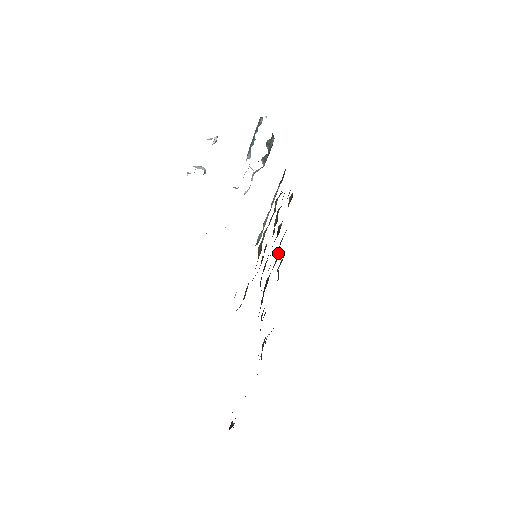
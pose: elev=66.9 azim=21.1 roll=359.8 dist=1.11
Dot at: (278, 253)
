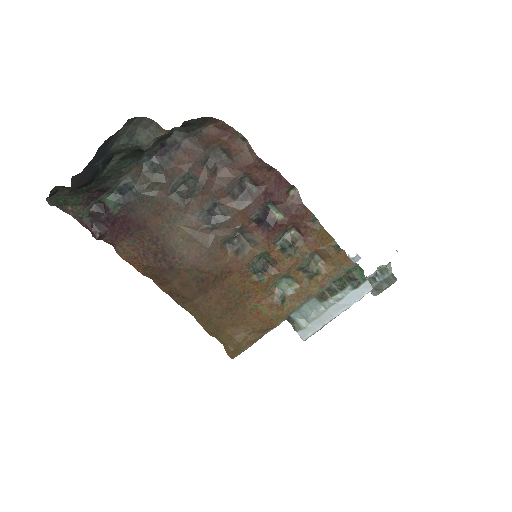
Dot at: (245, 205)
